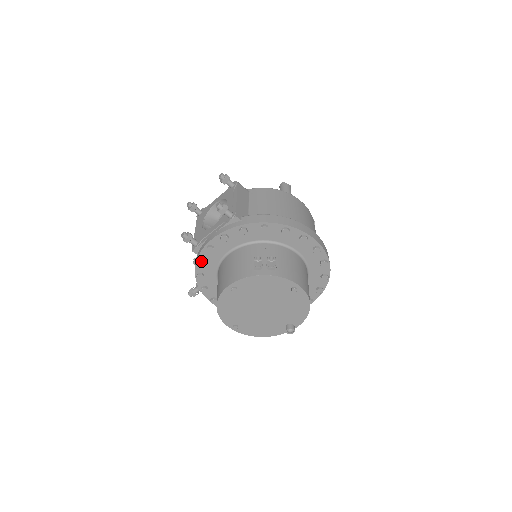
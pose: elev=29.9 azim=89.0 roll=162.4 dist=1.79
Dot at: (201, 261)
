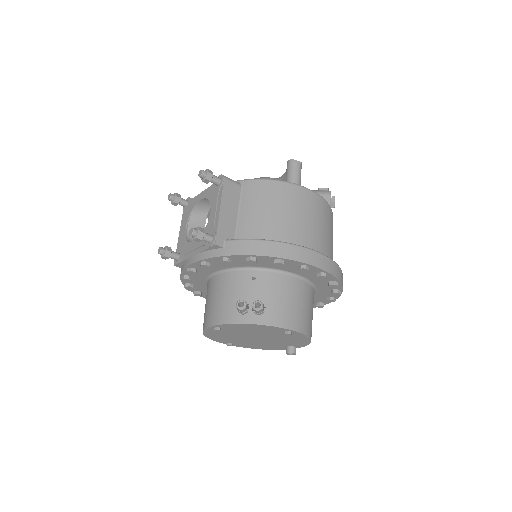
Dot at: (185, 279)
